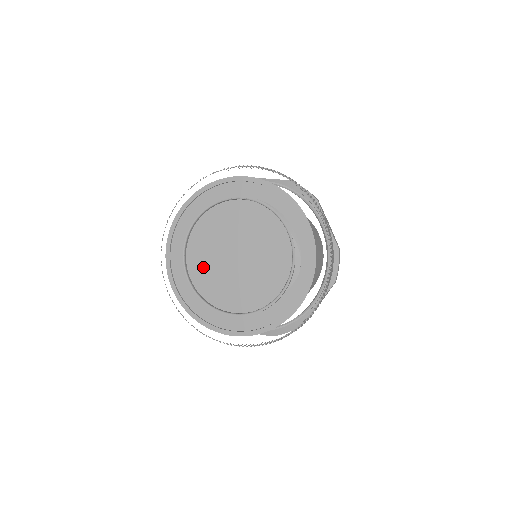
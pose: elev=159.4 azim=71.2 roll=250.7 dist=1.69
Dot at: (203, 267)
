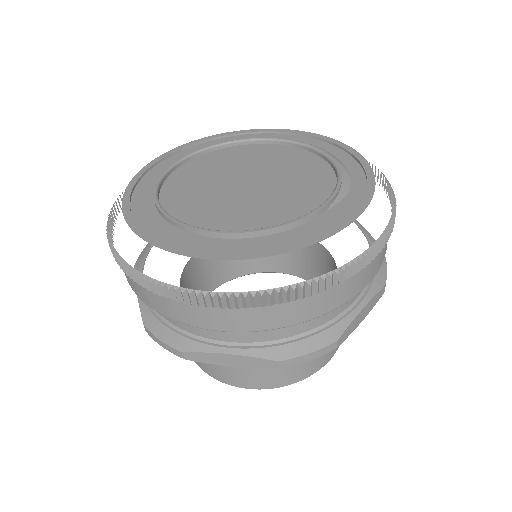
Dot at: (187, 194)
